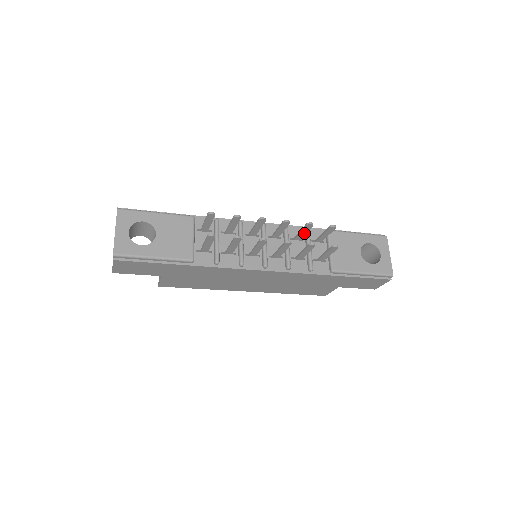
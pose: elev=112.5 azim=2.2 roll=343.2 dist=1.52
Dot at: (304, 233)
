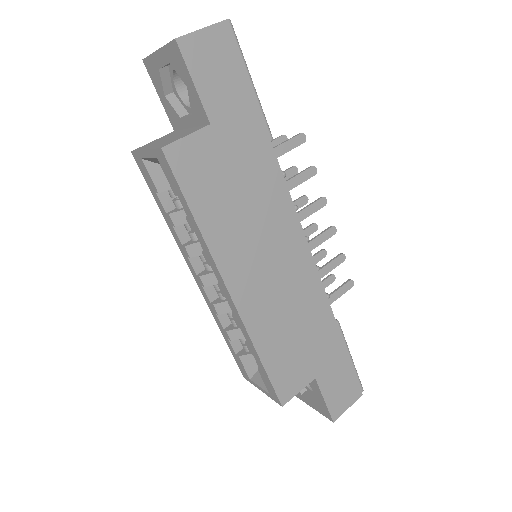
Dot at: occluded
